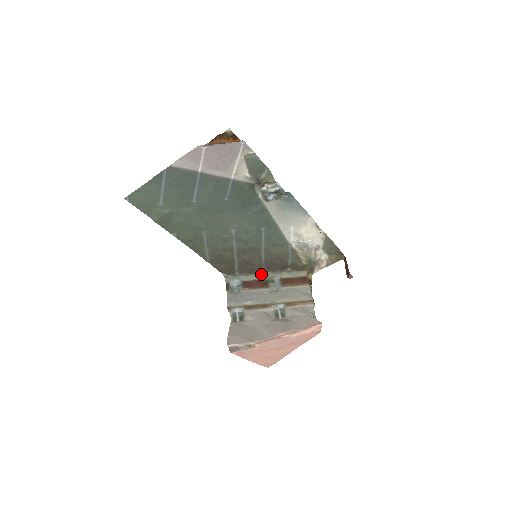
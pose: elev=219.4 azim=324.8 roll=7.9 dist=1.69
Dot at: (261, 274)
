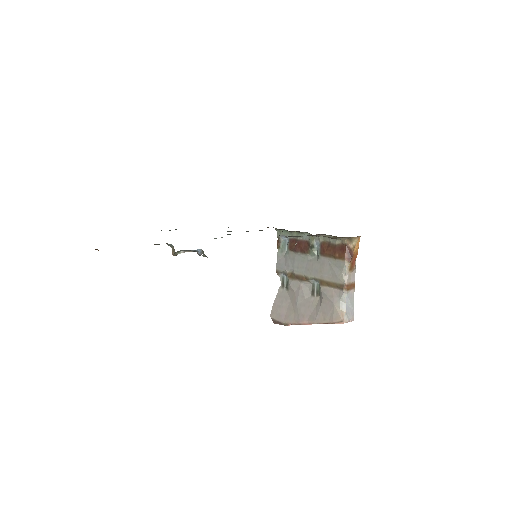
Dot at: (303, 233)
